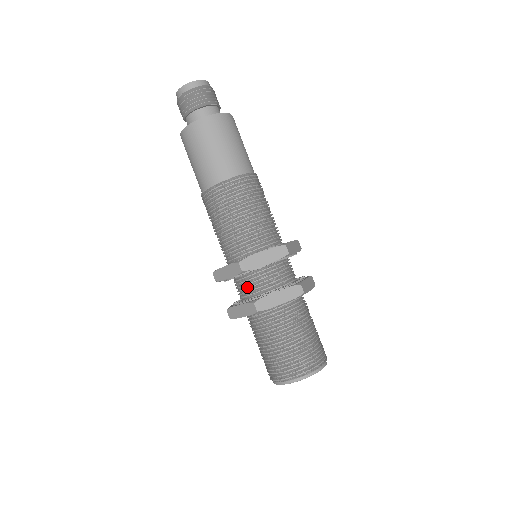
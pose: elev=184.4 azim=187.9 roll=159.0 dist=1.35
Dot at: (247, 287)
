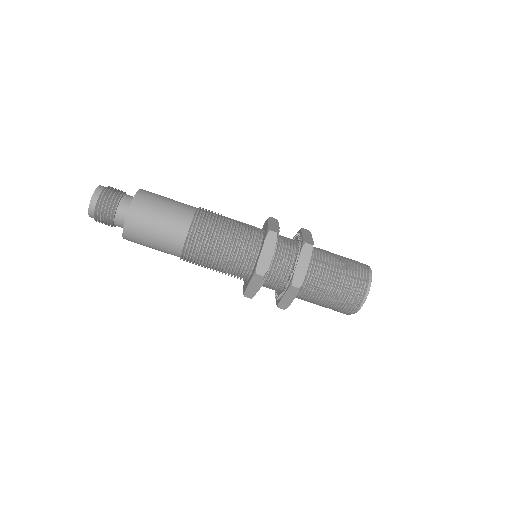
Dot at: occluded
